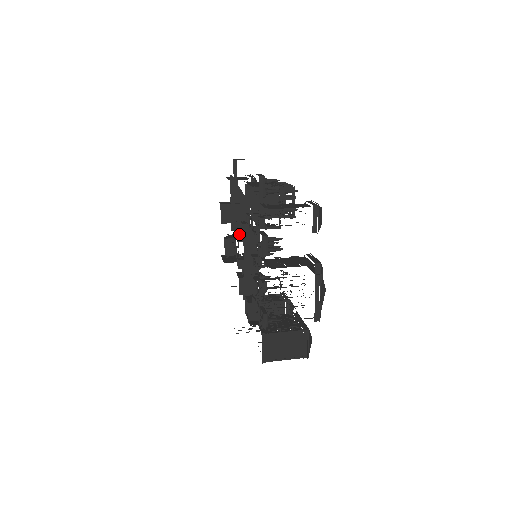
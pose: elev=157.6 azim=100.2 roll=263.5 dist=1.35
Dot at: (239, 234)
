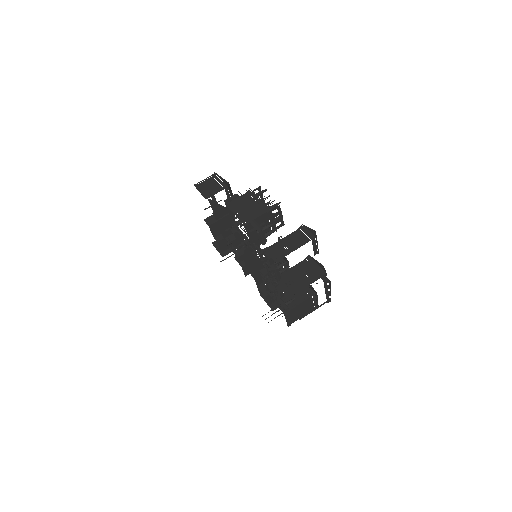
Dot at: (233, 241)
